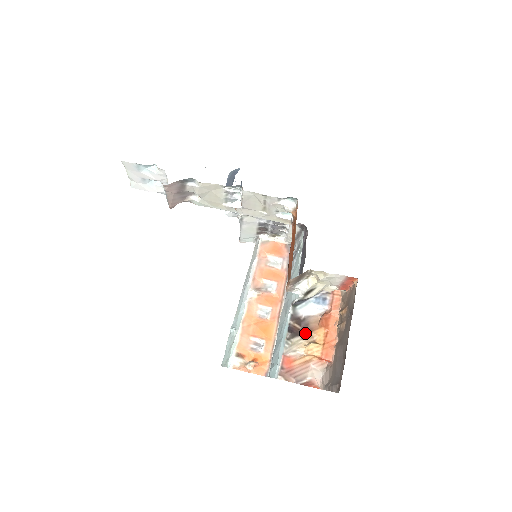
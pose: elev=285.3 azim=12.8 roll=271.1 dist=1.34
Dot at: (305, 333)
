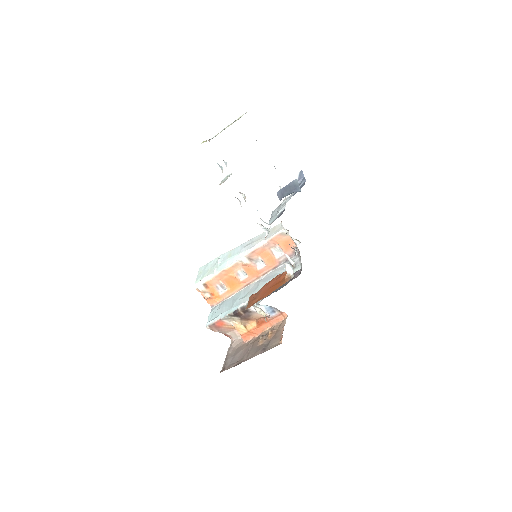
Dot at: (243, 319)
